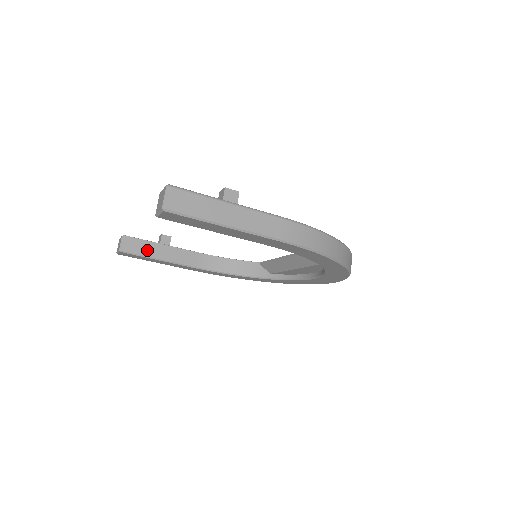
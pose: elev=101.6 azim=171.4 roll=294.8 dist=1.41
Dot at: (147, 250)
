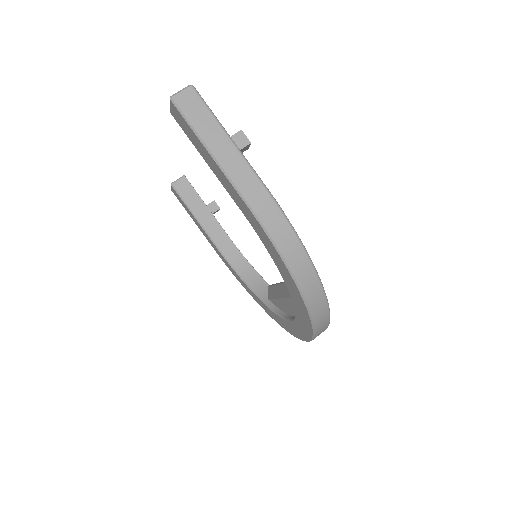
Dot at: (192, 201)
